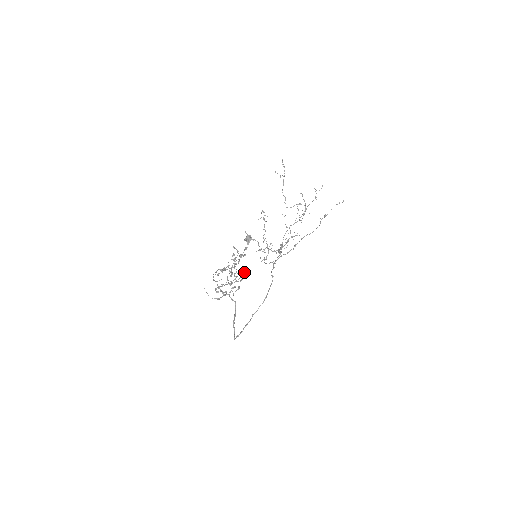
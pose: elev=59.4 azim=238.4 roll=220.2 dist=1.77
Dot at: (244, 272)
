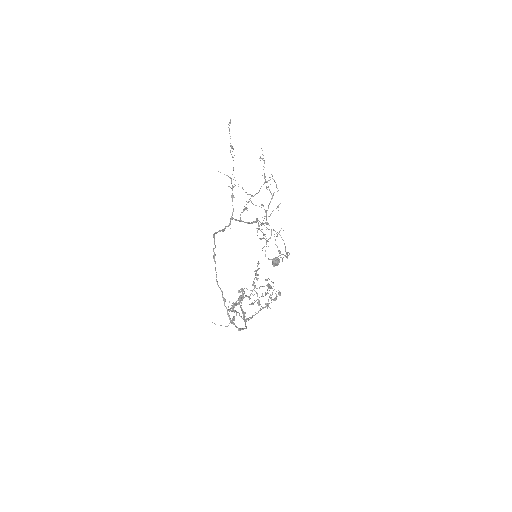
Dot at: occluded
